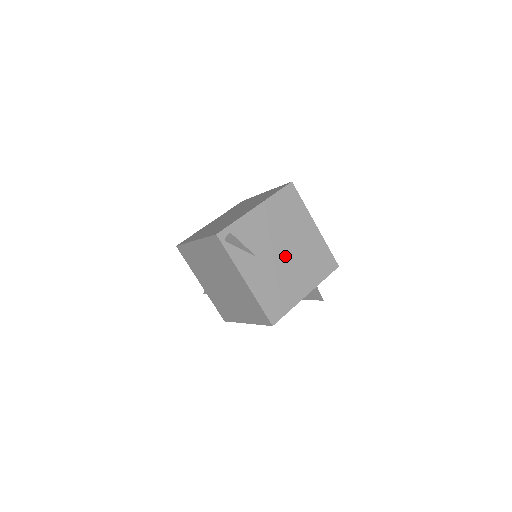
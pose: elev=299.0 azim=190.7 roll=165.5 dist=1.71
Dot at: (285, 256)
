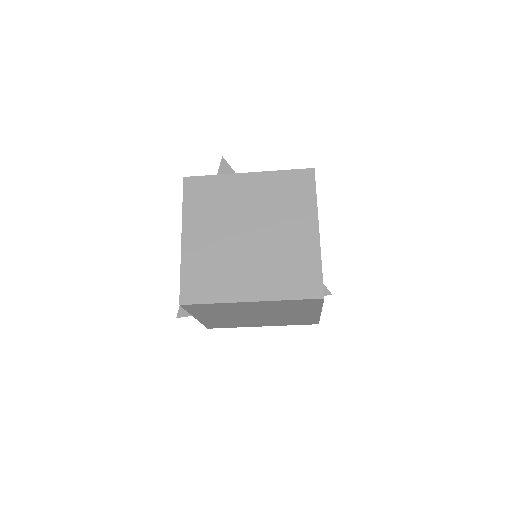
Dot at: occluded
